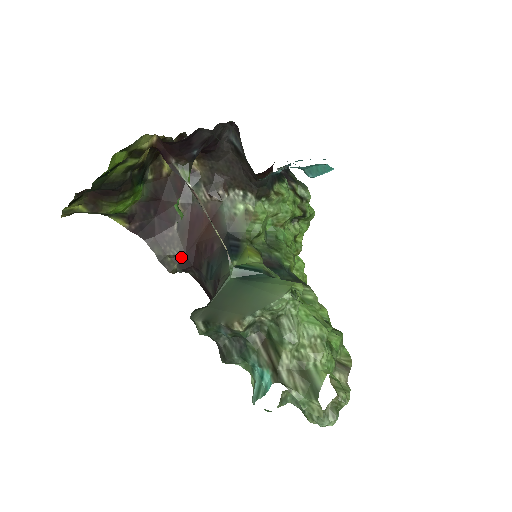
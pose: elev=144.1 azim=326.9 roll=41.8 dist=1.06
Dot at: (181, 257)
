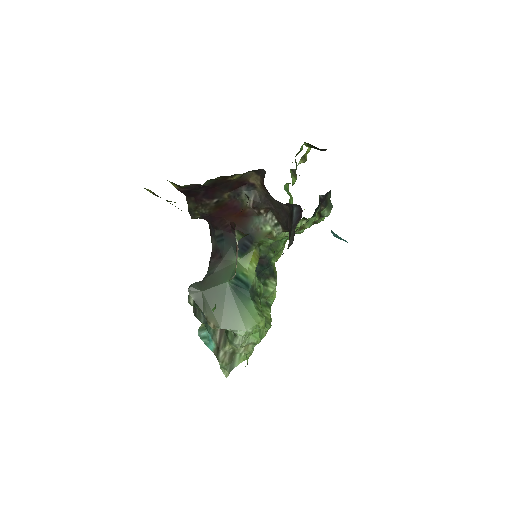
Dot at: (206, 215)
